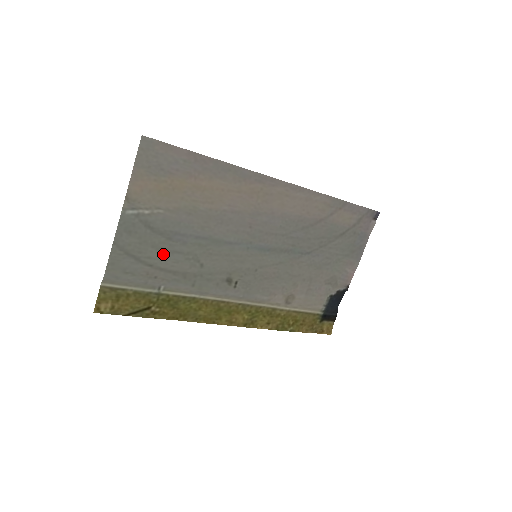
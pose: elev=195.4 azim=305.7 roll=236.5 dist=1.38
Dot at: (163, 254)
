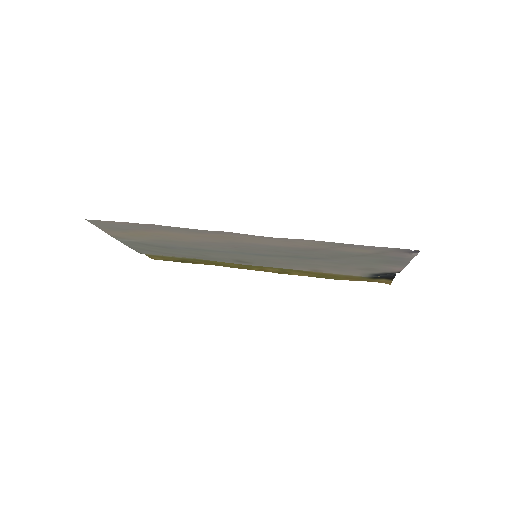
Dot at: (169, 251)
